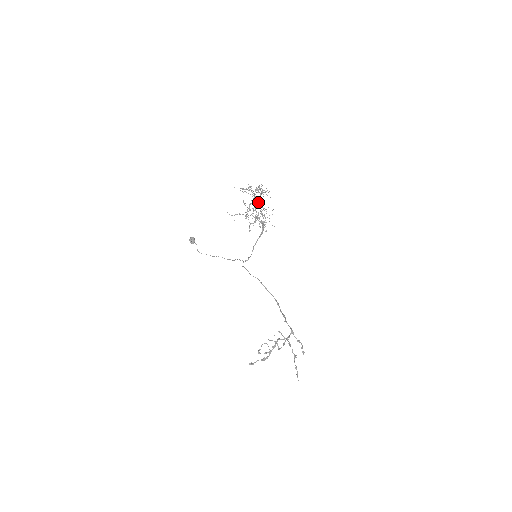
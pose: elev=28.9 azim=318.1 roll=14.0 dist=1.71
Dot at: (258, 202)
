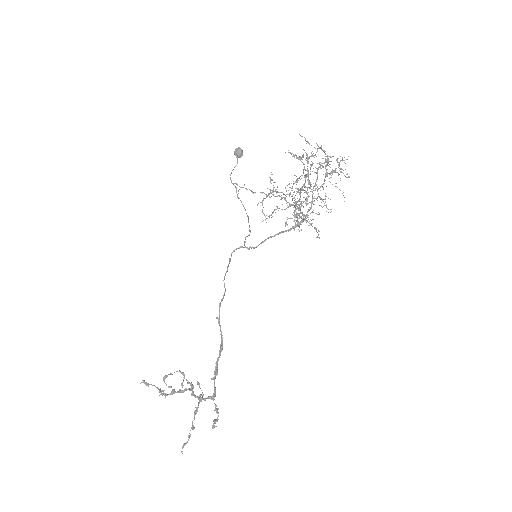
Dot at: occluded
